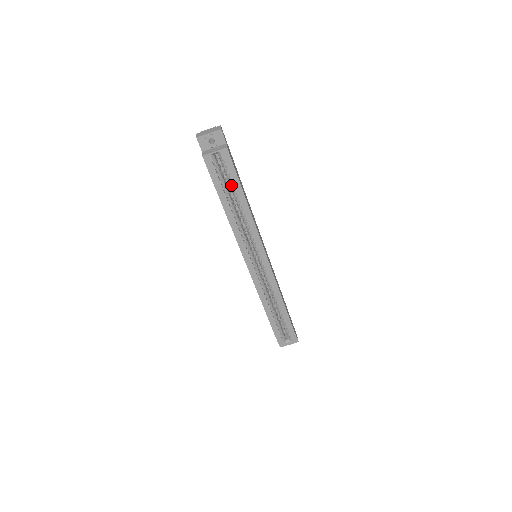
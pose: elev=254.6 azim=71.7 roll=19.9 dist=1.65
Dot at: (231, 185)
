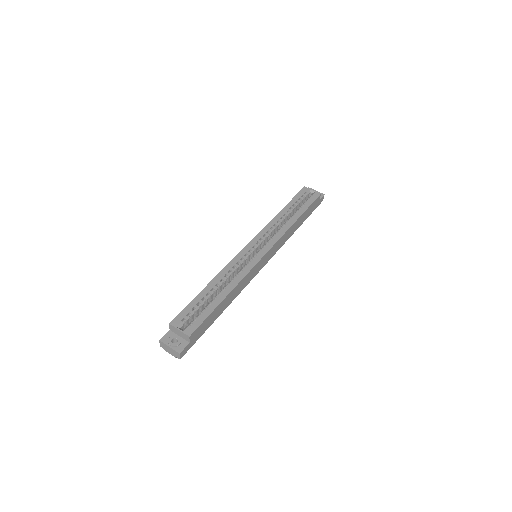
Dot at: (301, 206)
